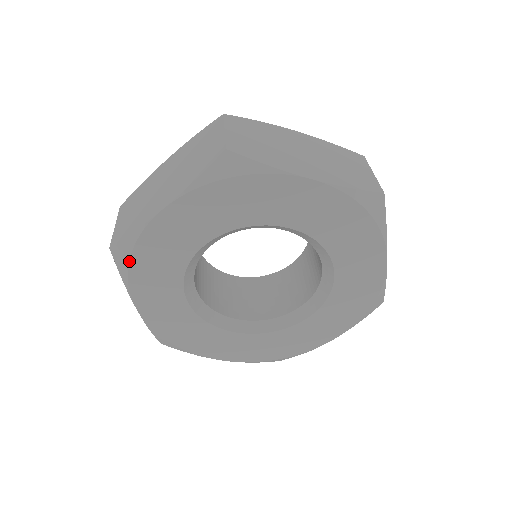
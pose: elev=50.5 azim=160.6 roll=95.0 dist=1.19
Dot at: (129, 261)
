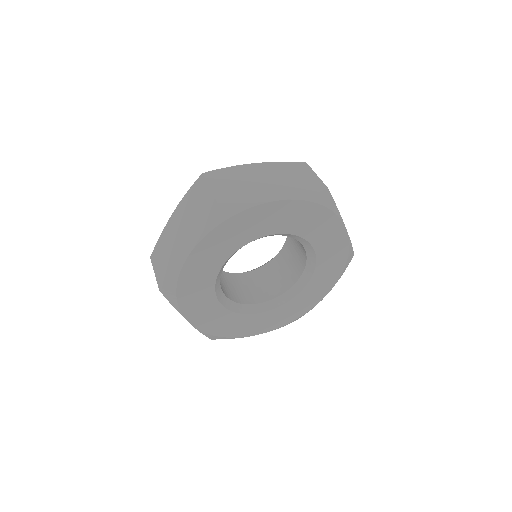
Dot at: (227, 219)
